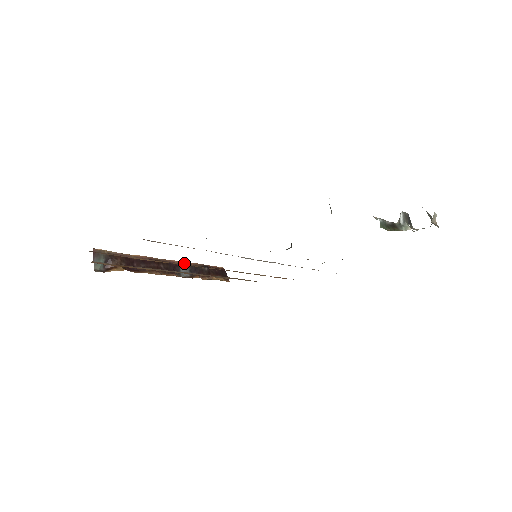
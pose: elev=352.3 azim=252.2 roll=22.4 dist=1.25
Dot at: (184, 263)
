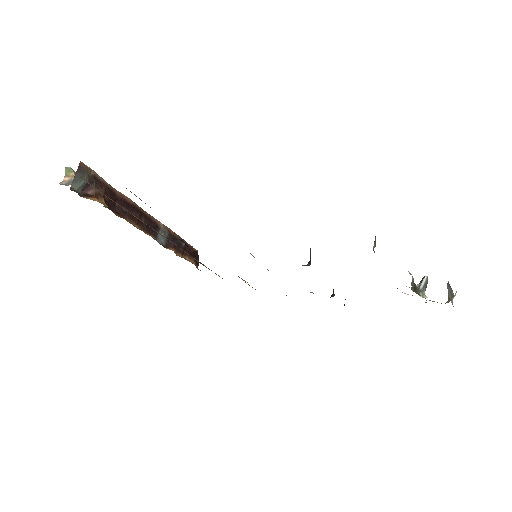
Dot at: (165, 227)
